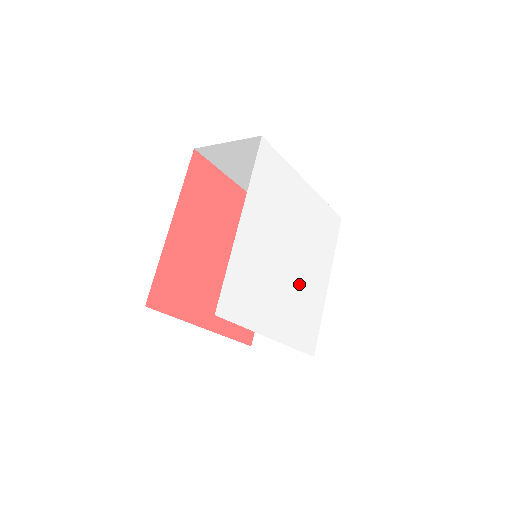
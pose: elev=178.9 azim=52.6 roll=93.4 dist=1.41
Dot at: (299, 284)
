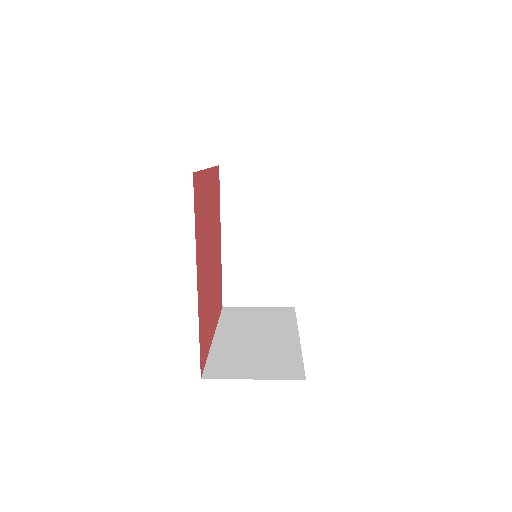
Dot at: occluded
